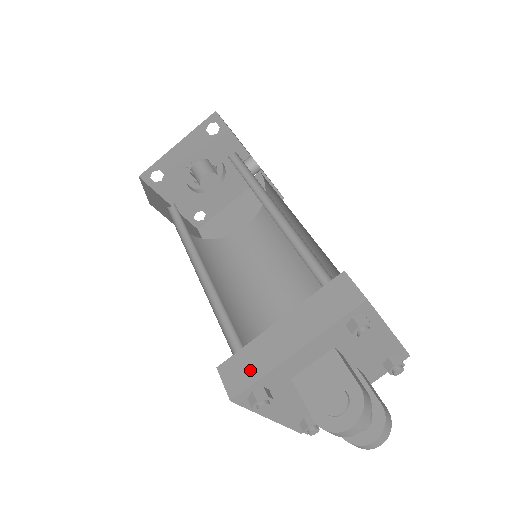
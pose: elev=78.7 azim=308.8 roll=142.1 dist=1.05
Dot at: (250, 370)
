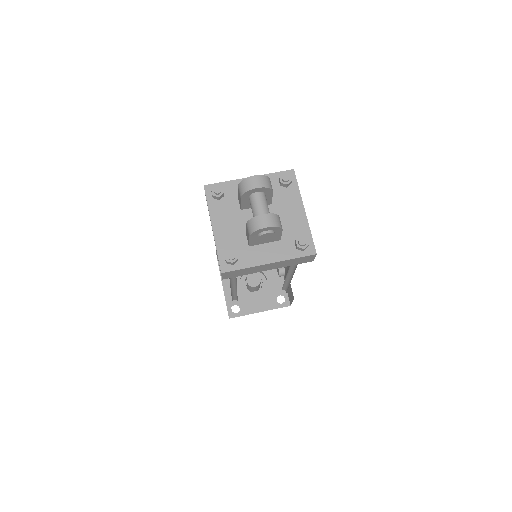
Dot at: occluded
